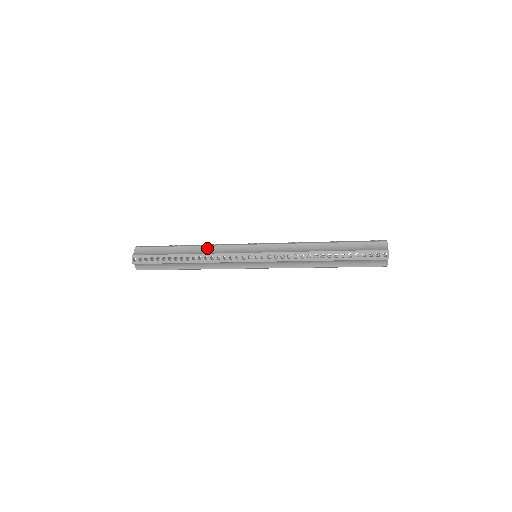
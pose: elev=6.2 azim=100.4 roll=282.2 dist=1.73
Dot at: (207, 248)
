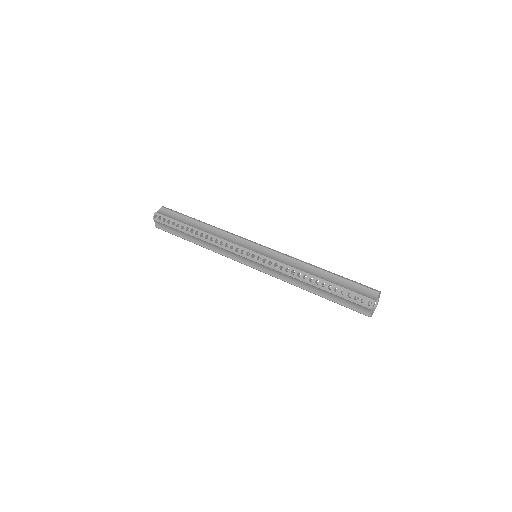
Dot at: (217, 231)
